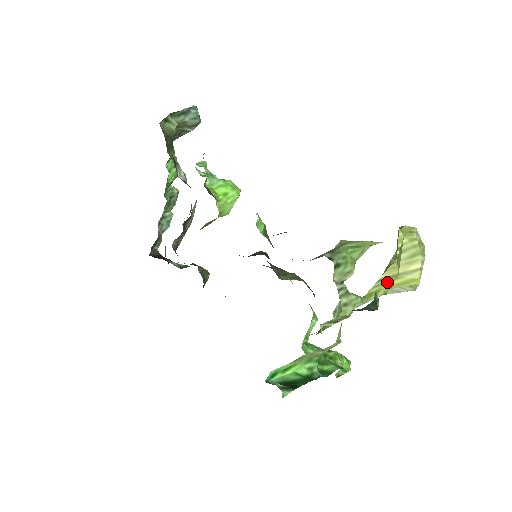
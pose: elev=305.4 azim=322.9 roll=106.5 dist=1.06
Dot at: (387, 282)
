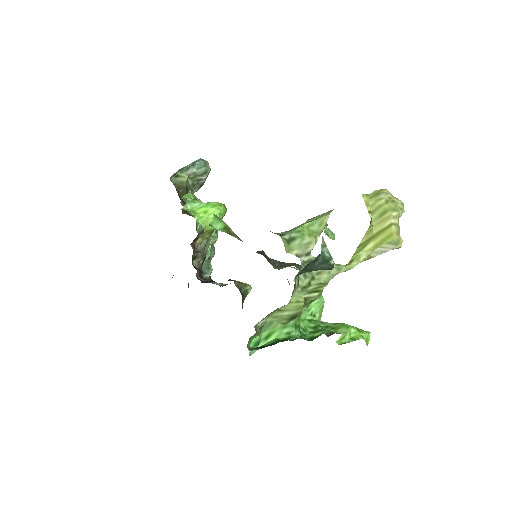
Dot at: (365, 245)
